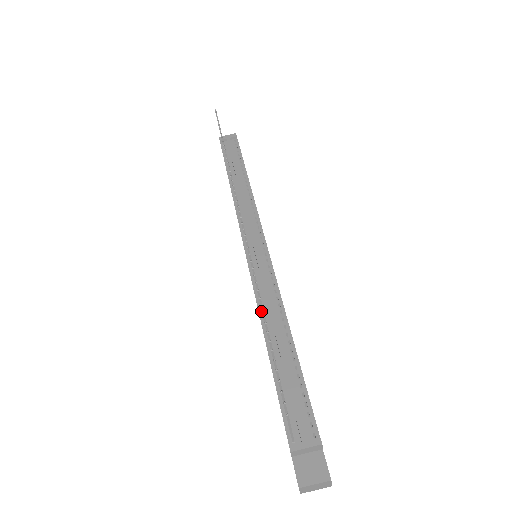
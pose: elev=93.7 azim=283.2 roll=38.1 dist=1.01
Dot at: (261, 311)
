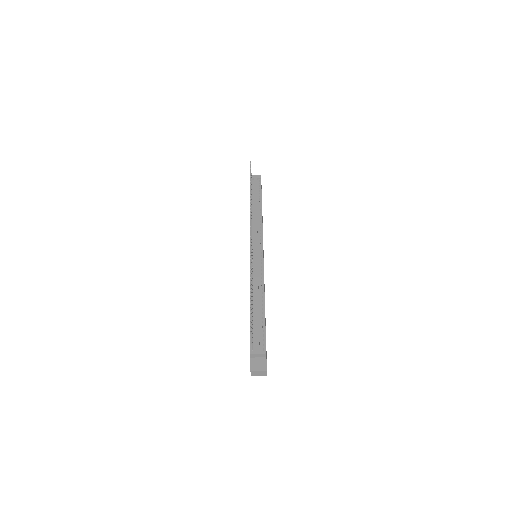
Dot at: occluded
